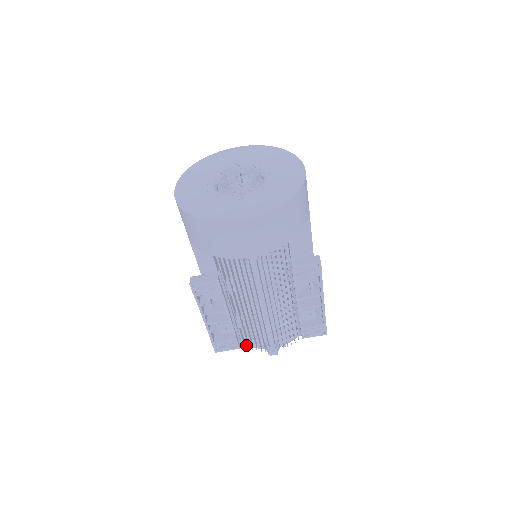
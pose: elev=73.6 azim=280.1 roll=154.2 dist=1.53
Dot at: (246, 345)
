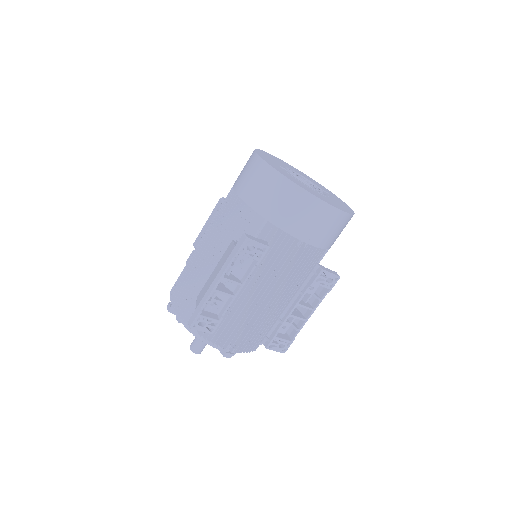
Dot at: (200, 339)
